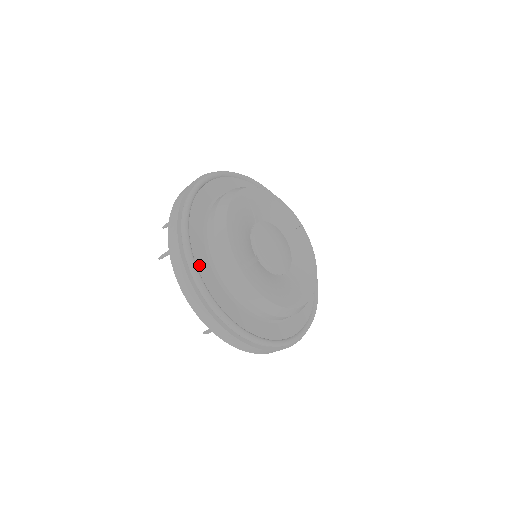
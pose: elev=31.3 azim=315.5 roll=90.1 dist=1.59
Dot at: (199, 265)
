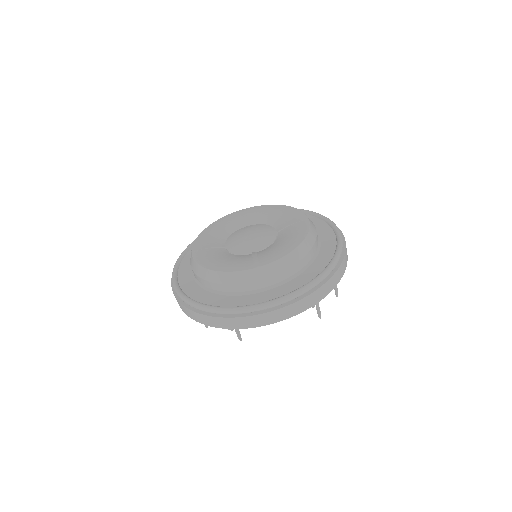
Dot at: (184, 263)
